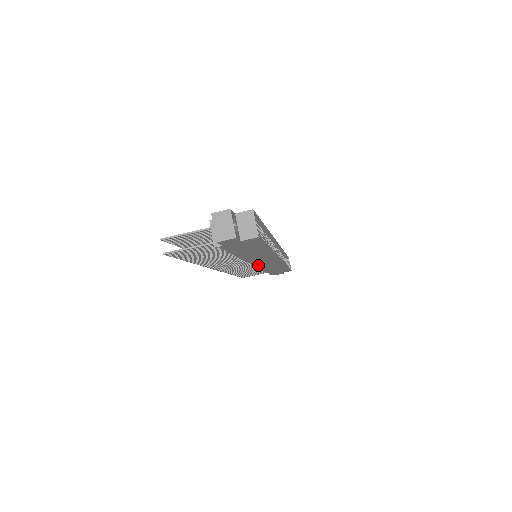
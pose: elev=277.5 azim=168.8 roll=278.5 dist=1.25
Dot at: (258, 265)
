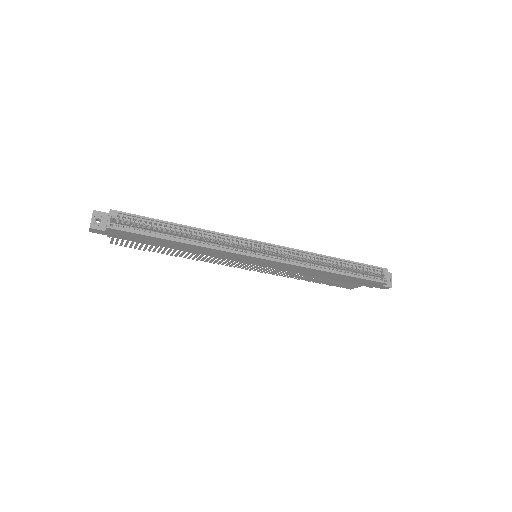
Dot at: (260, 265)
